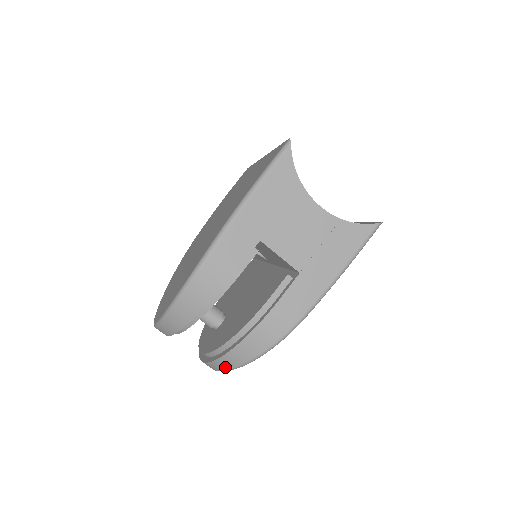
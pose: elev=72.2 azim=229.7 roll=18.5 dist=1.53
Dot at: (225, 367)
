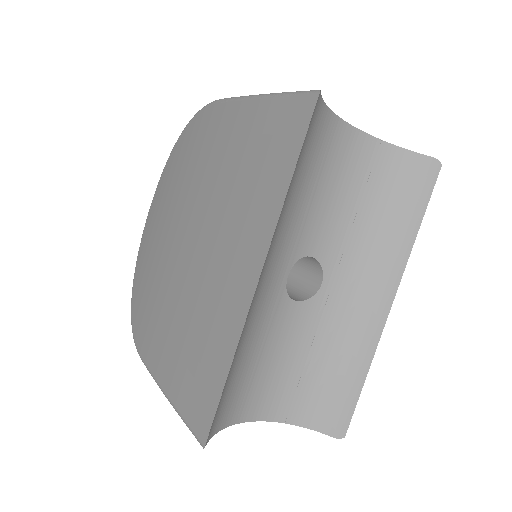
Dot at: occluded
